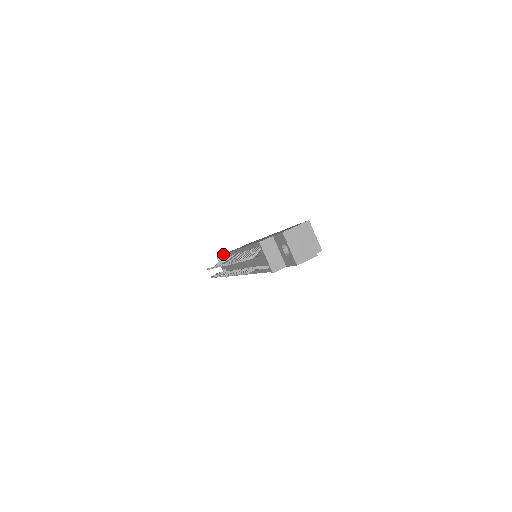
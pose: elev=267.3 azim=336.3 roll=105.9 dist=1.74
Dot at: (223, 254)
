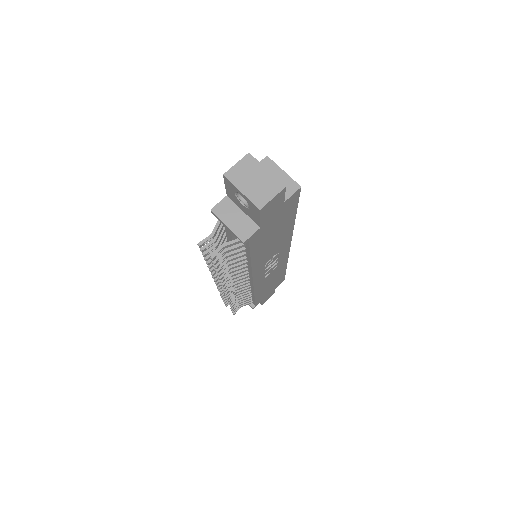
Dot at: occluded
